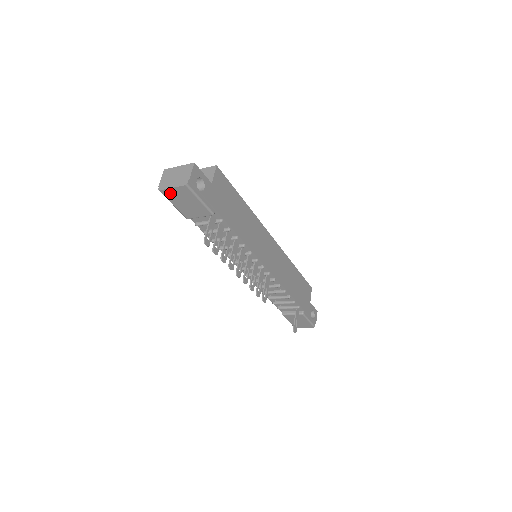
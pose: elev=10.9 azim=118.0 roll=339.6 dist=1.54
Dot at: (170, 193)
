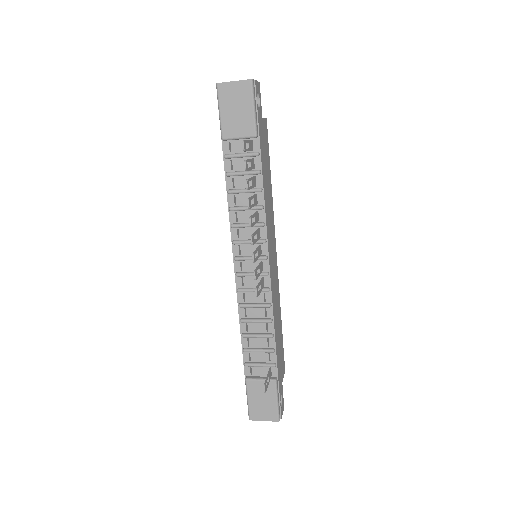
Dot at: (227, 90)
